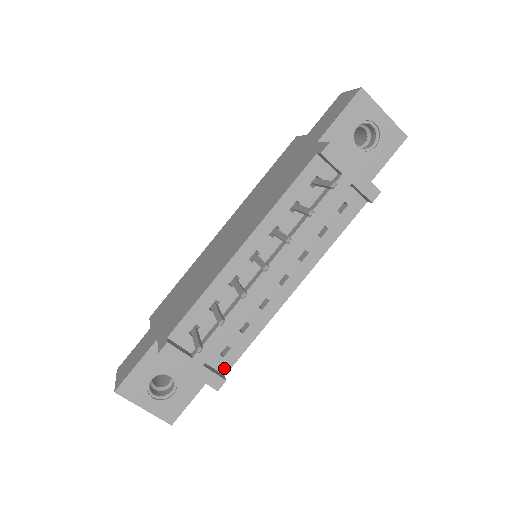
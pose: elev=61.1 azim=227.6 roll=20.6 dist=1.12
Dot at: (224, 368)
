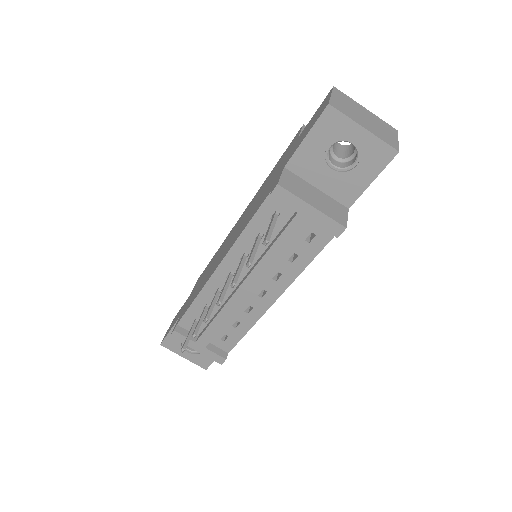
Dot at: (227, 348)
